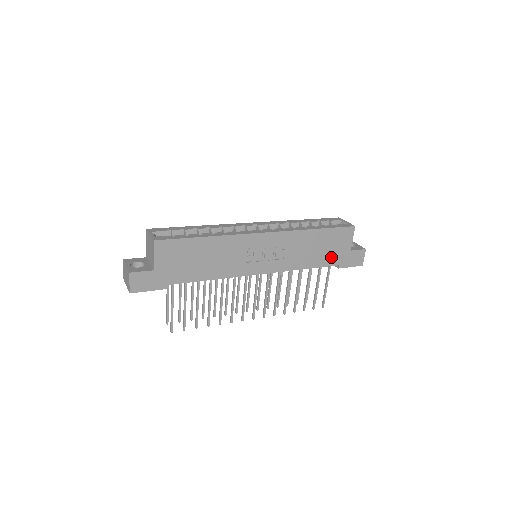
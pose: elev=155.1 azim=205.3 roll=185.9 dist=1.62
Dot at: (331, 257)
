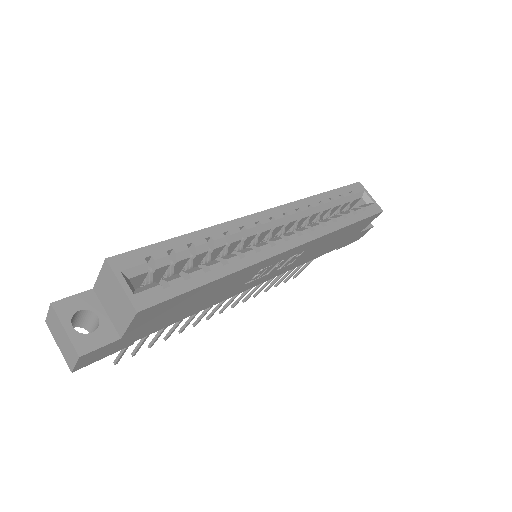
Dot at: (338, 244)
